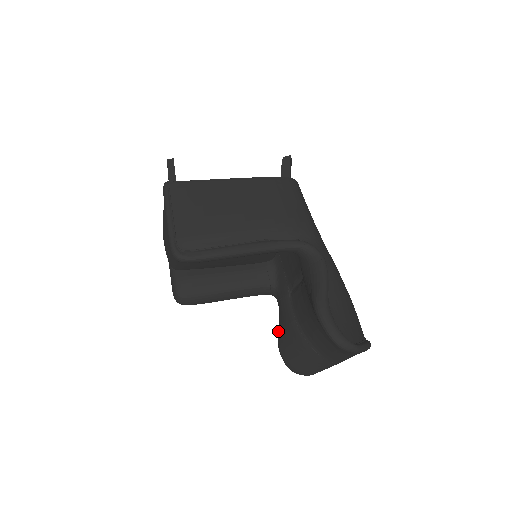
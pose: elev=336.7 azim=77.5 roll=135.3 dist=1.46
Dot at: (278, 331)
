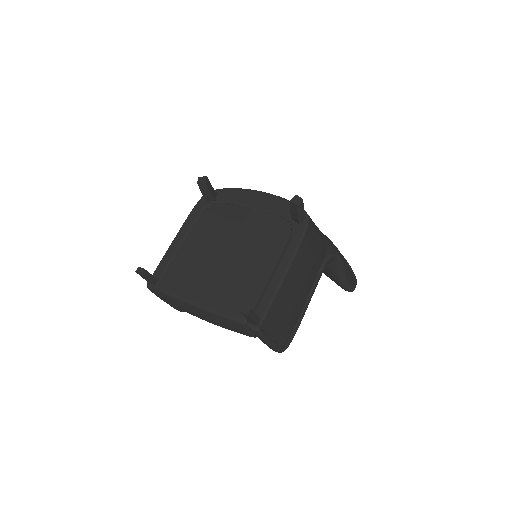
Dot at: occluded
